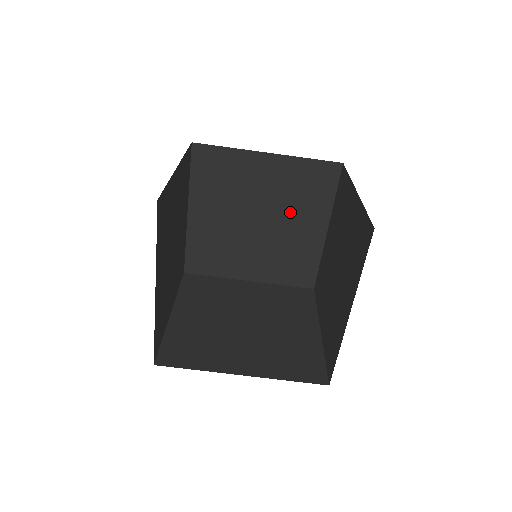
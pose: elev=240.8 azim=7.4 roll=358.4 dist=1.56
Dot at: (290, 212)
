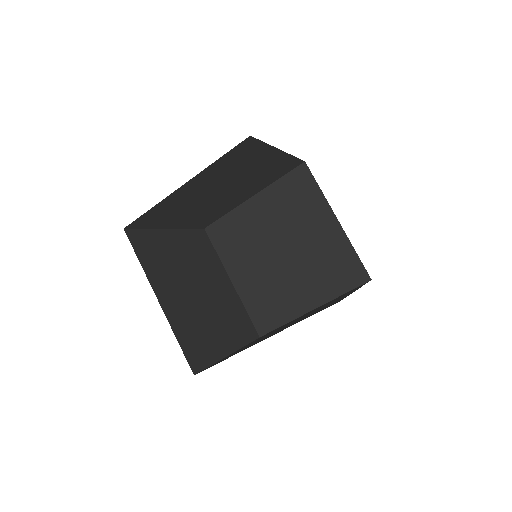
Dot at: (247, 186)
